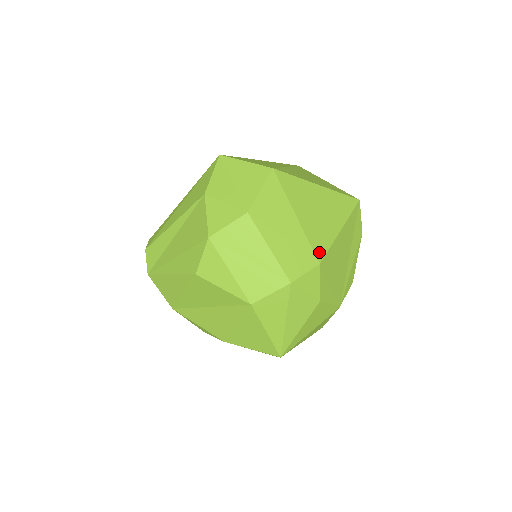
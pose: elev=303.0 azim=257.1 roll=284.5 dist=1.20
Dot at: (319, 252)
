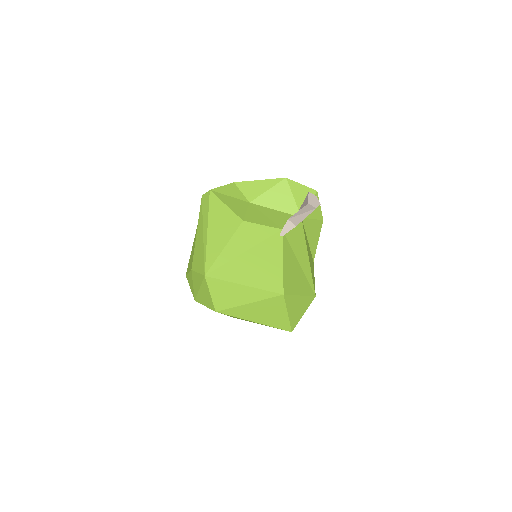
Dot at: occluded
